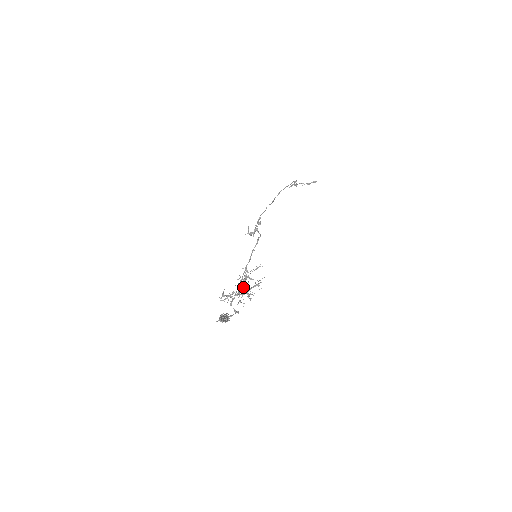
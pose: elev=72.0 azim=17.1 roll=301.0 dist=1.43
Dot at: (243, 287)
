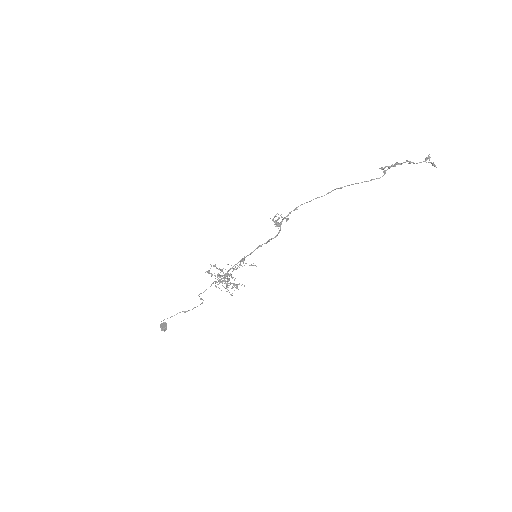
Dot at: occluded
